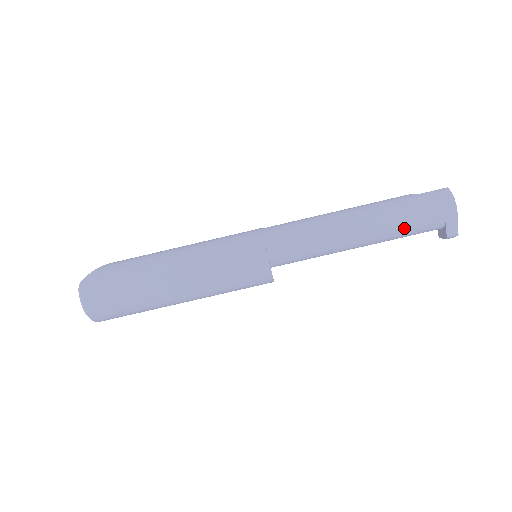
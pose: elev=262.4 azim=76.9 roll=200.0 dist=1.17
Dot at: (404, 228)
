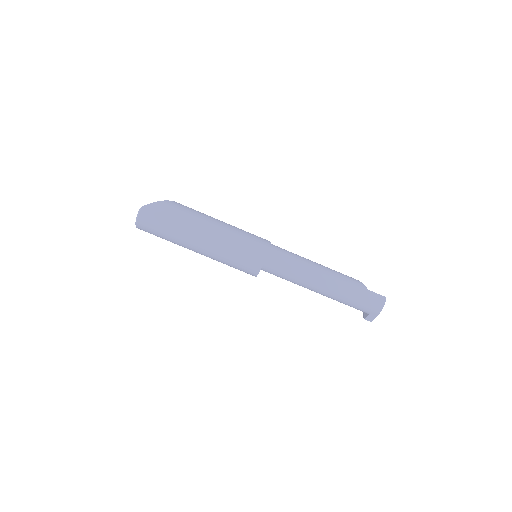
Dot at: (345, 302)
